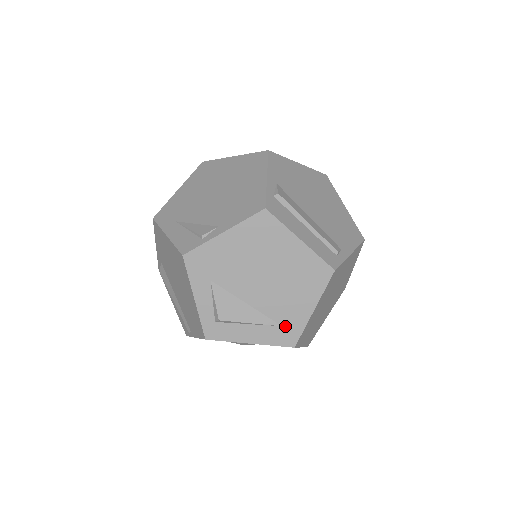
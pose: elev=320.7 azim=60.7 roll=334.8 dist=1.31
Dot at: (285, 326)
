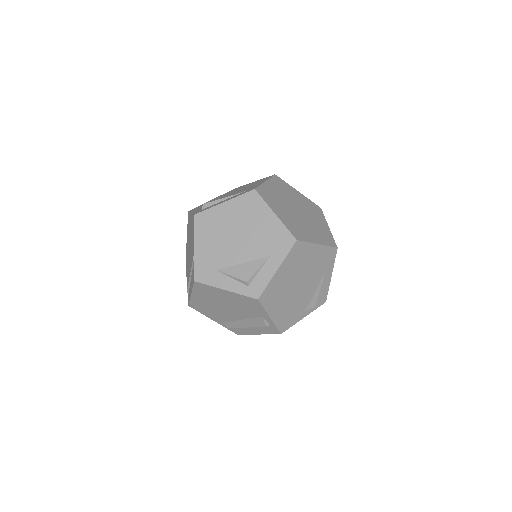
Dot at: (247, 190)
